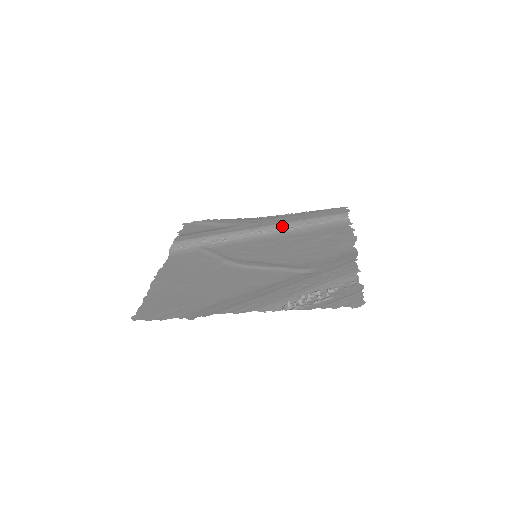
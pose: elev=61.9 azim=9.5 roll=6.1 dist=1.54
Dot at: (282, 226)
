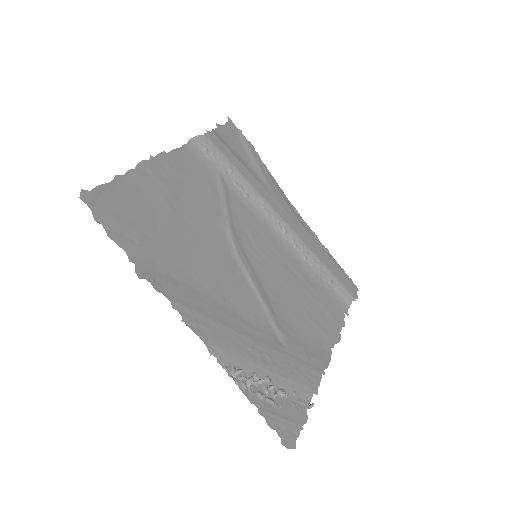
Dot at: (301, 245)
